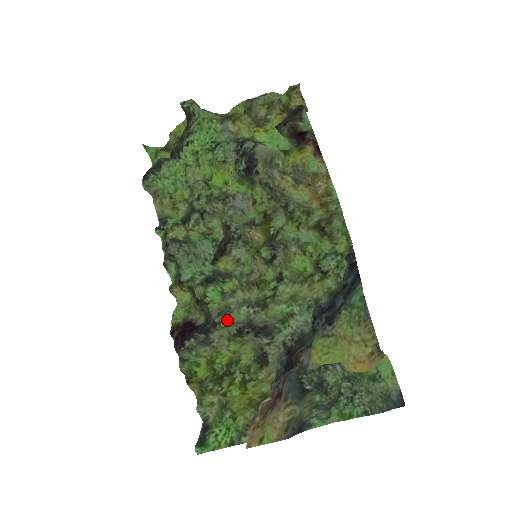
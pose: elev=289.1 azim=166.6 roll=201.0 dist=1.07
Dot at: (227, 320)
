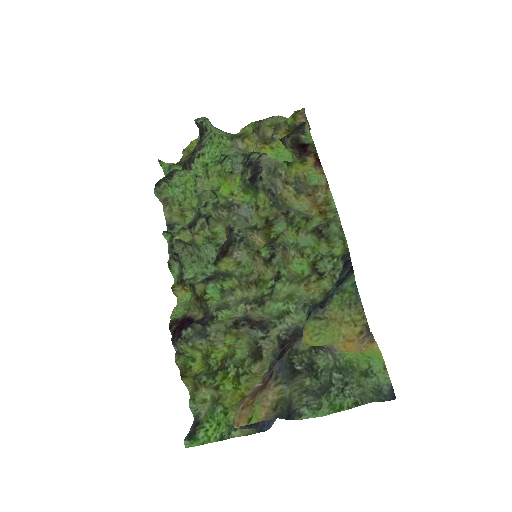
Dot at: (225, 315)
